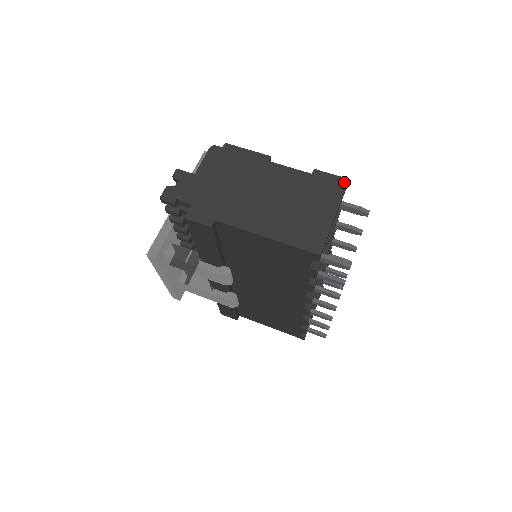
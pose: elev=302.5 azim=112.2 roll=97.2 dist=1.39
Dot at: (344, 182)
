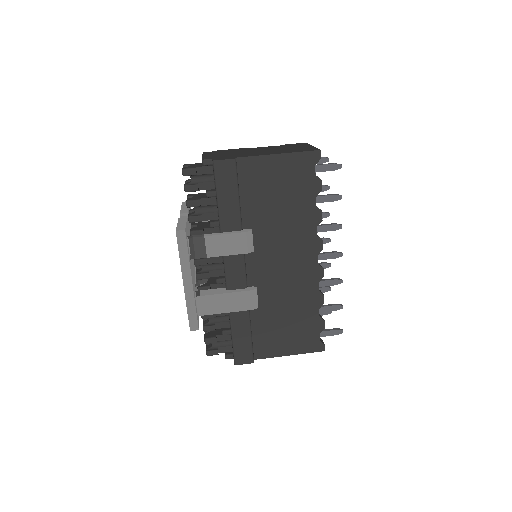
Dot at: (304, 143)
